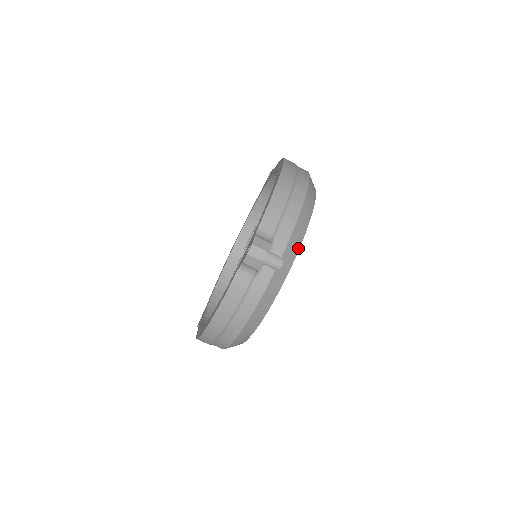
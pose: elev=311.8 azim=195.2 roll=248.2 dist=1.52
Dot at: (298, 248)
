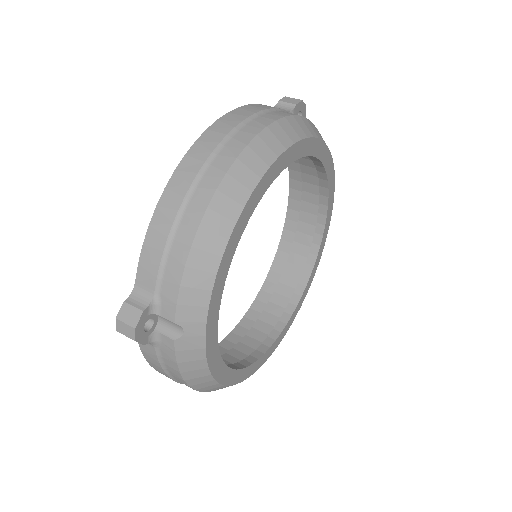
Dot at: (207, 300)
